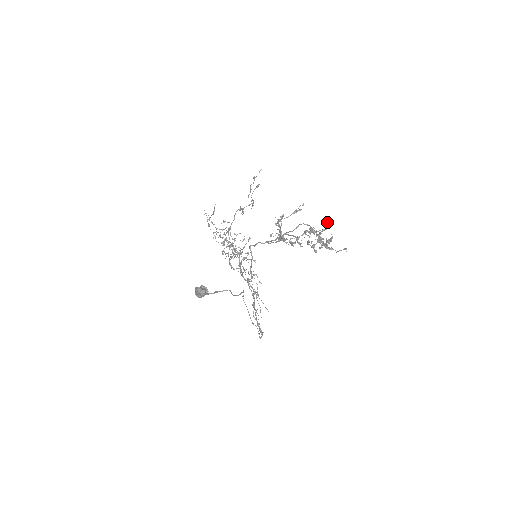
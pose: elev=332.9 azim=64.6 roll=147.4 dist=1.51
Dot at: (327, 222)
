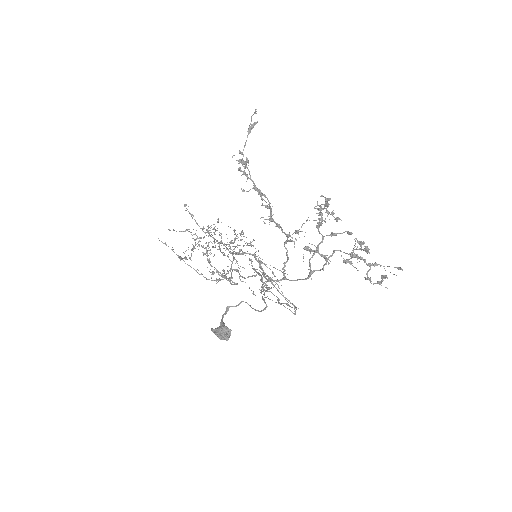
Dot at: (365, 247)
